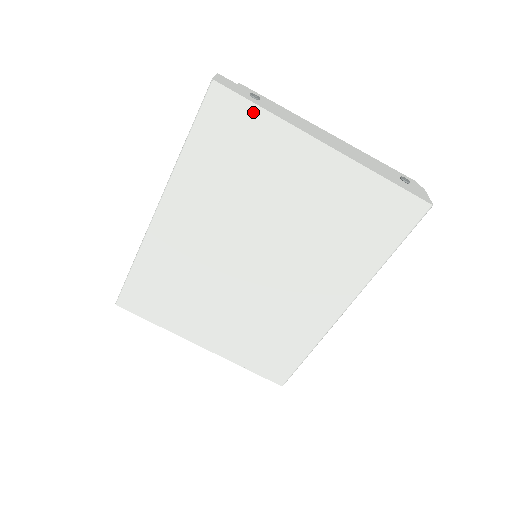
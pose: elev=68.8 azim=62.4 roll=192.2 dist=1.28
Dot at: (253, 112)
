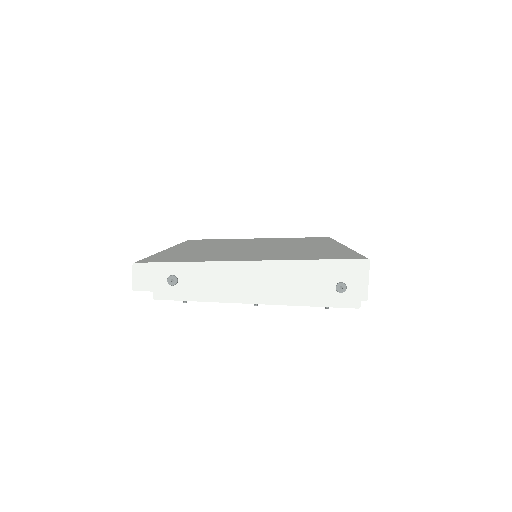
Dot at: occluded
